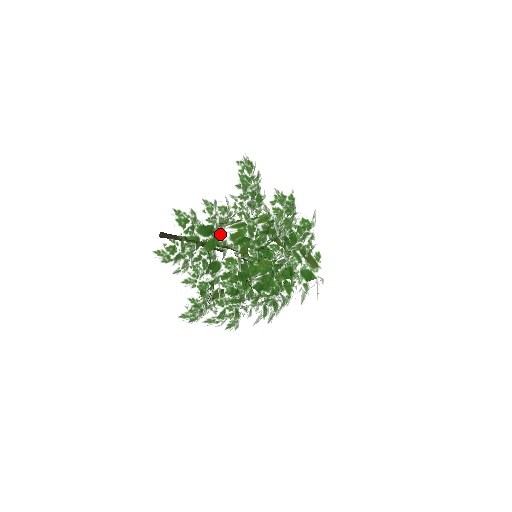
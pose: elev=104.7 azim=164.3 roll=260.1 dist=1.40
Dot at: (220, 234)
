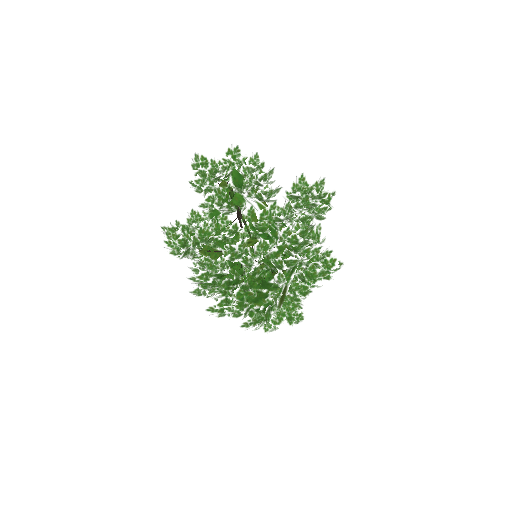
Dot at: (246, 199)
